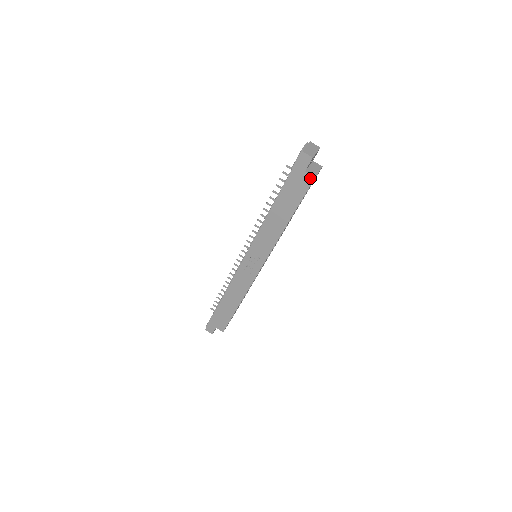
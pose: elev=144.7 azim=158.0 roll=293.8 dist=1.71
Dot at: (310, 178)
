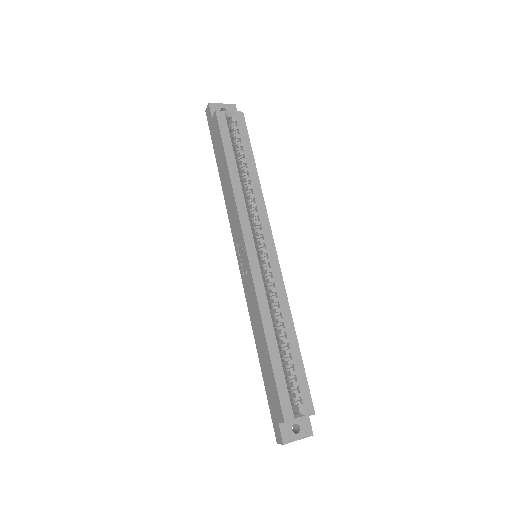
Dot at: (215, 117)
